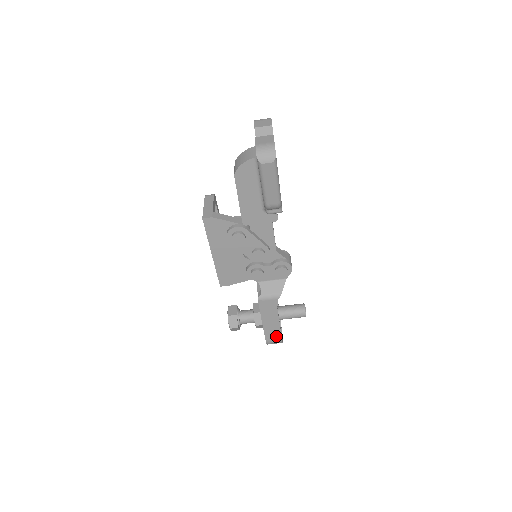
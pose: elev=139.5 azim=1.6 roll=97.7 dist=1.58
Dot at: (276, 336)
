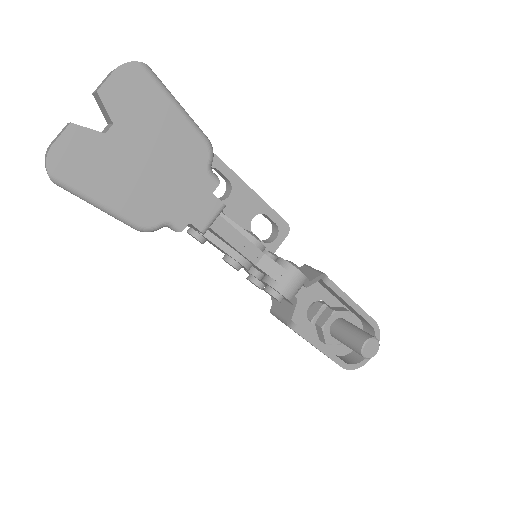
Dot at: occluded
